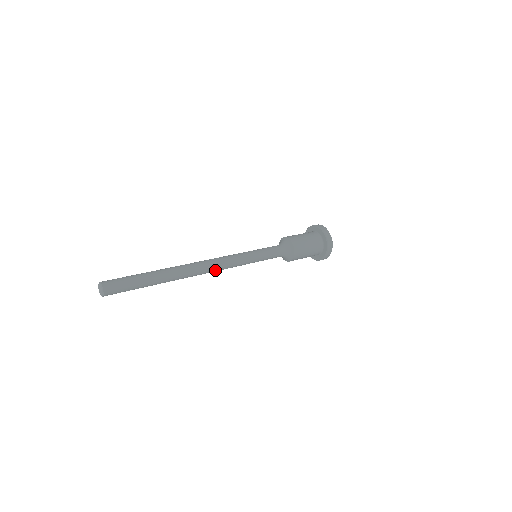
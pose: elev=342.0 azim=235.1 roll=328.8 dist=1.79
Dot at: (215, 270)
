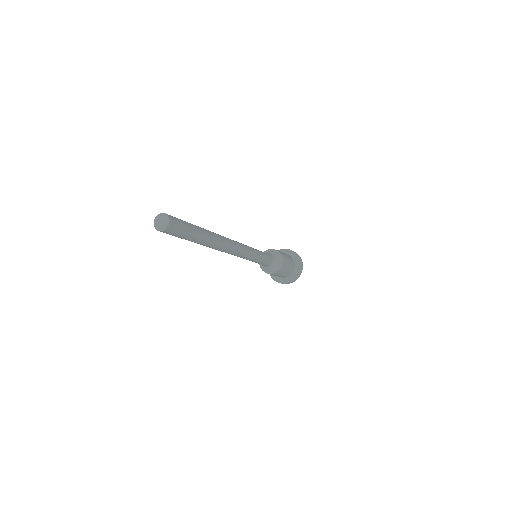
Dot at: (239, 248)
